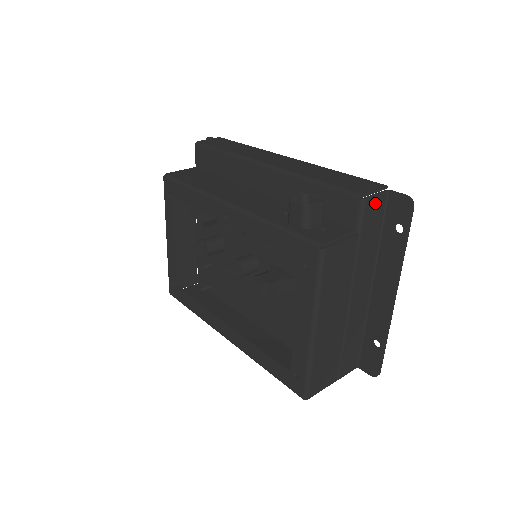
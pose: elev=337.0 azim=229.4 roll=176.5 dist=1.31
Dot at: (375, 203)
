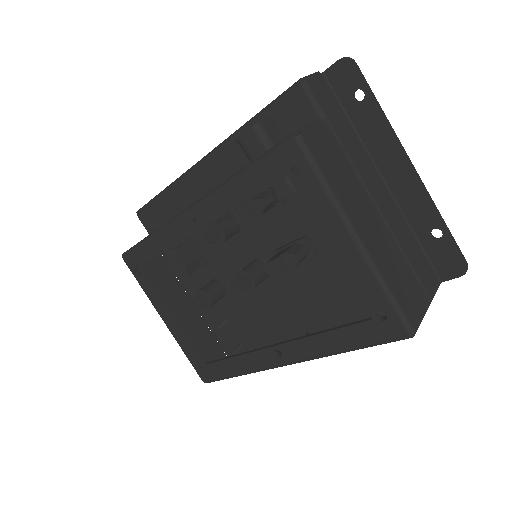
Dot at: (318, 86)
